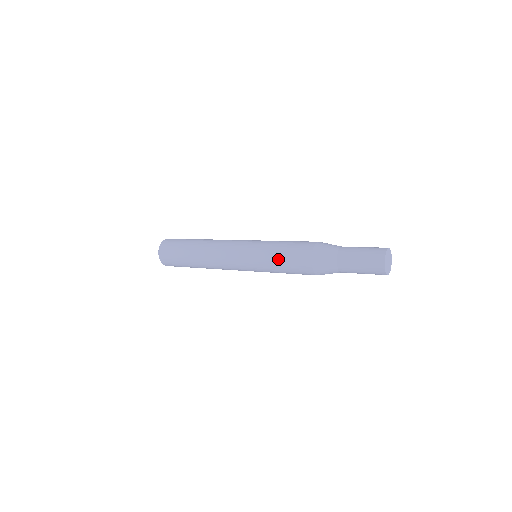
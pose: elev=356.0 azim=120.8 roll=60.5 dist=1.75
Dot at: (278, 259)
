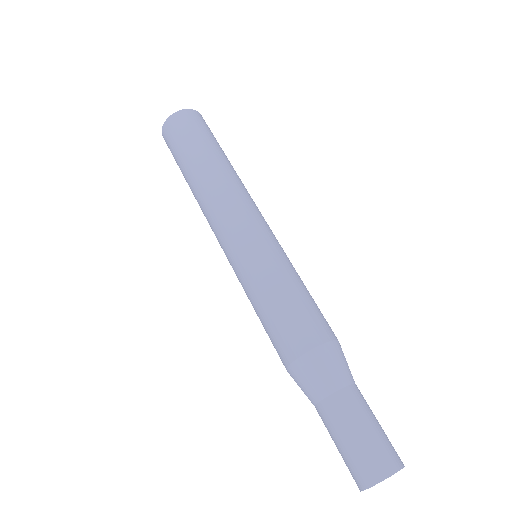
Dot at: (257, 315)
